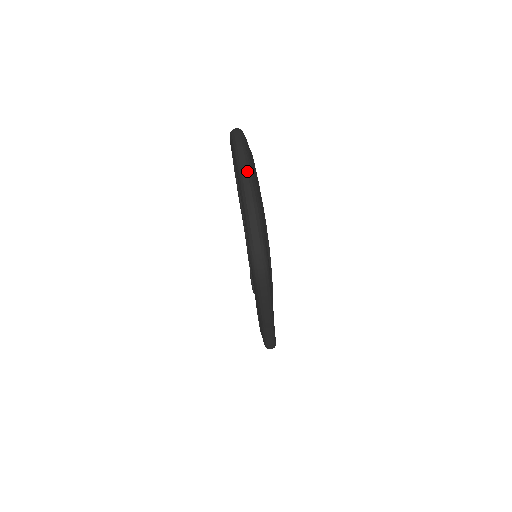
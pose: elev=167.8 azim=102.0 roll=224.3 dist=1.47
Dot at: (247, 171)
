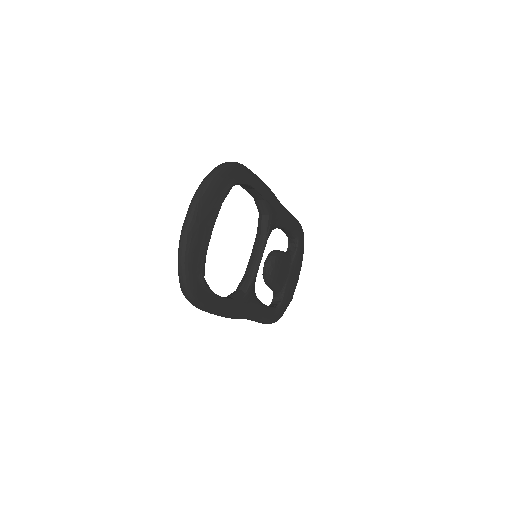
Dot at: (186, 226)
